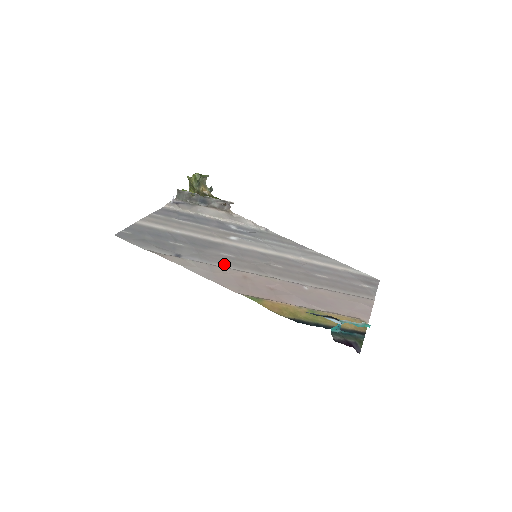
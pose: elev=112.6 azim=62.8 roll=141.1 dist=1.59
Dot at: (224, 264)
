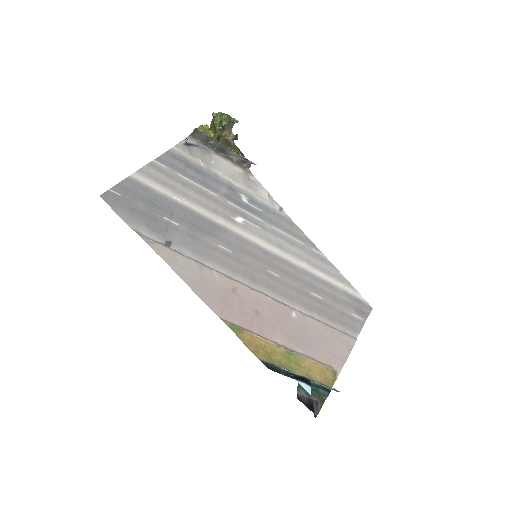
Dot at: (217, 265)
